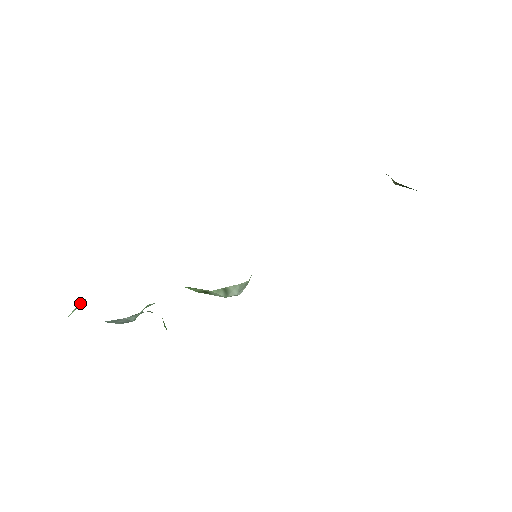
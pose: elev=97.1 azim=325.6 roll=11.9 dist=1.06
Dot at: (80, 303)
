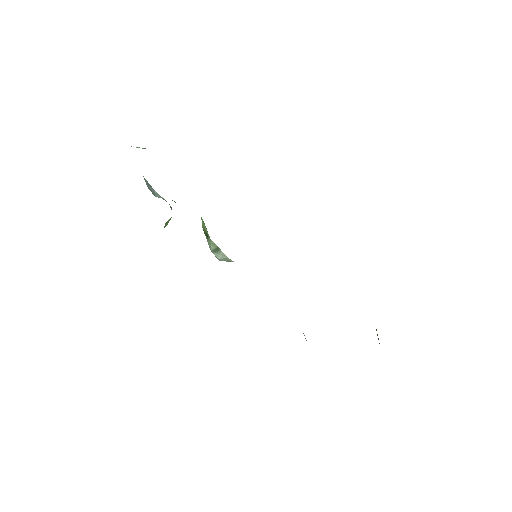
Dot at: (145, 148)
